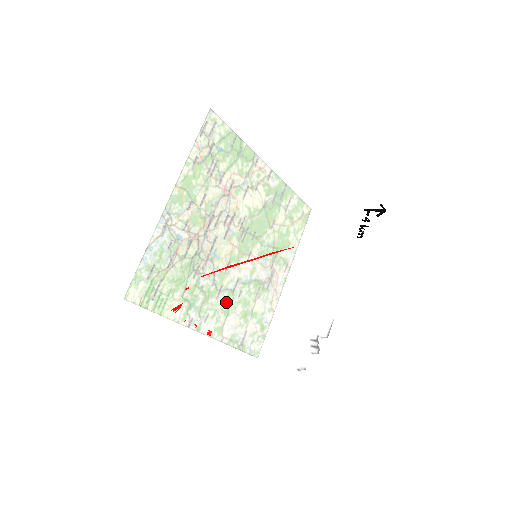
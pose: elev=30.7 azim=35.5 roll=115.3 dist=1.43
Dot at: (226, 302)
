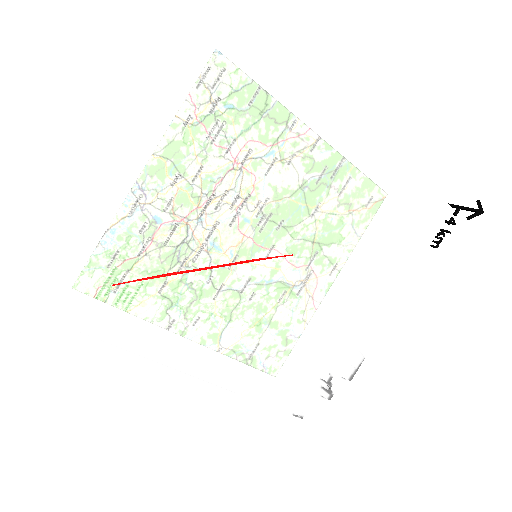
Dot at: (164, 319)
